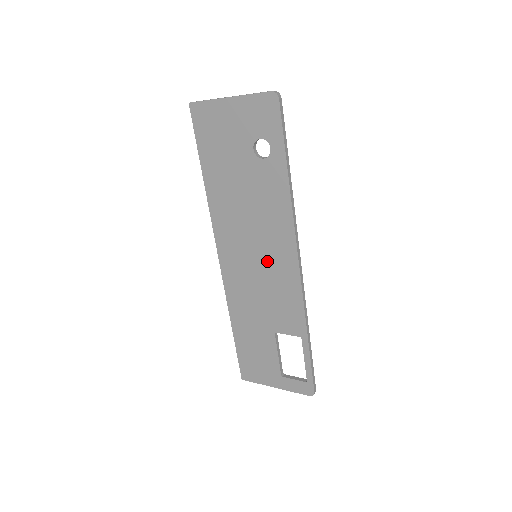
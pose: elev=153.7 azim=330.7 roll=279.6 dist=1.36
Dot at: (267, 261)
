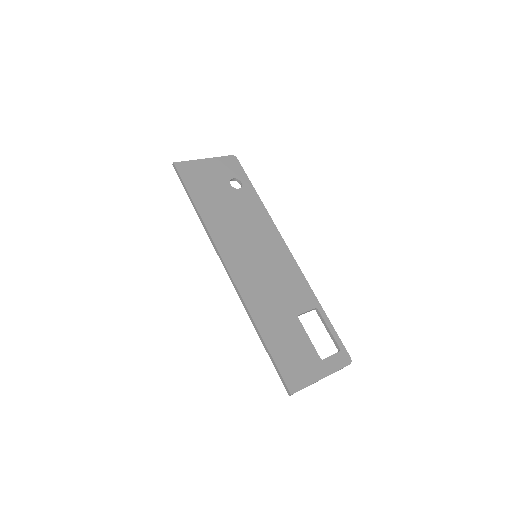
Dot at: (267, 255)
